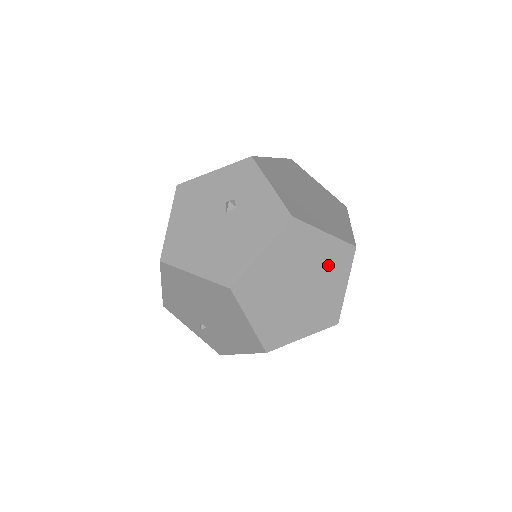
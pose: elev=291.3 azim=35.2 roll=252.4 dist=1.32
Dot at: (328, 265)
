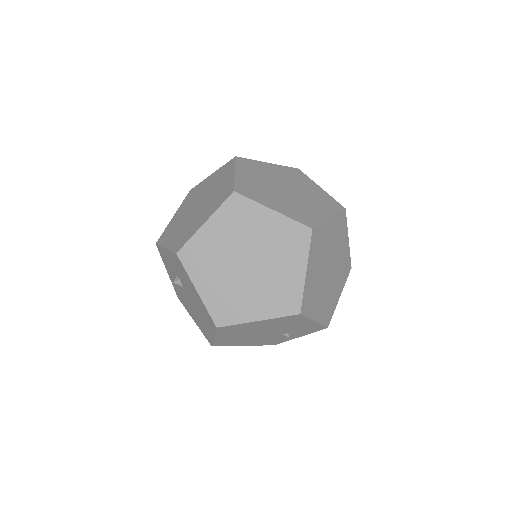
Dot at: (239, 227)
